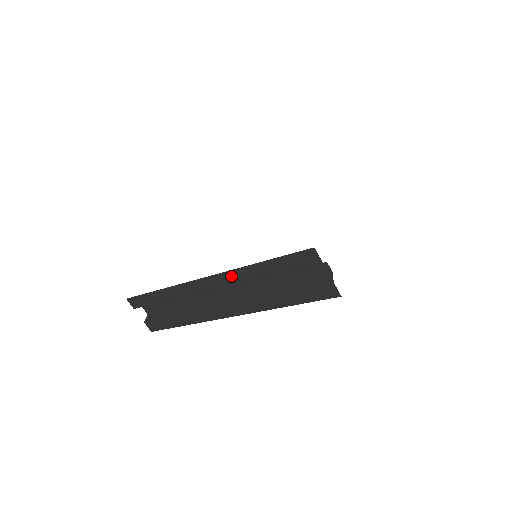
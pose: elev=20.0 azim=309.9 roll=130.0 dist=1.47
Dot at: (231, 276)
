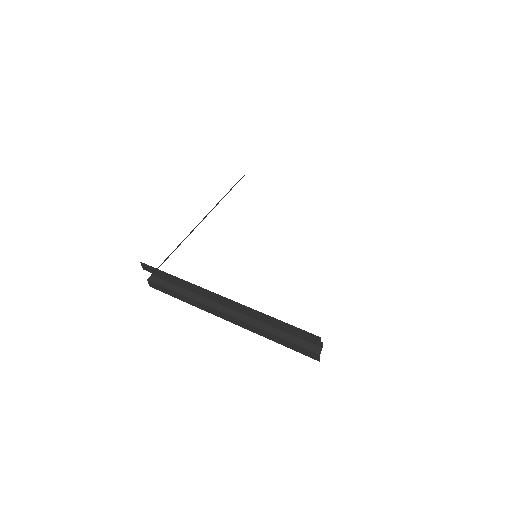
Dot at: (246, 309)
